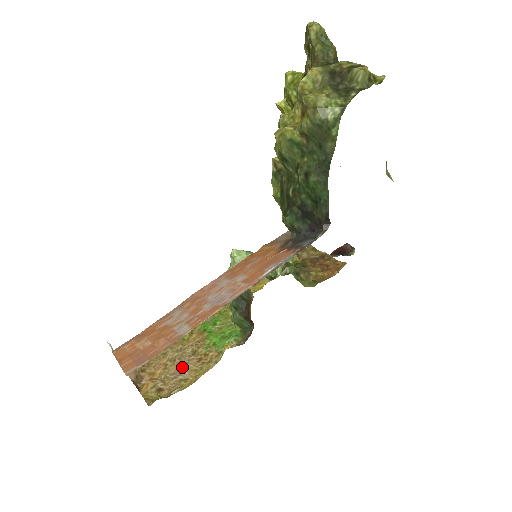
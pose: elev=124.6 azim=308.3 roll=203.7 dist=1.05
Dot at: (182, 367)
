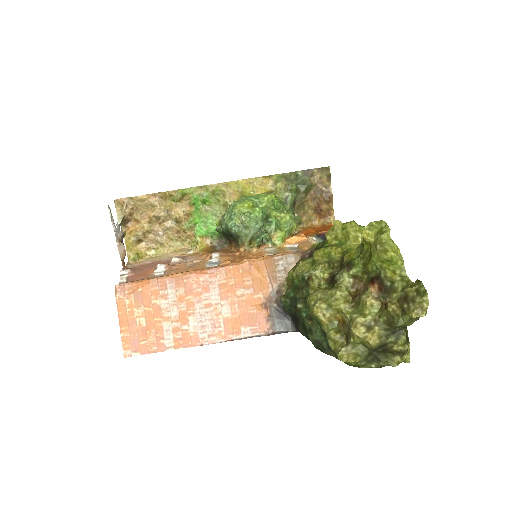
Dot at: (163, 230)
